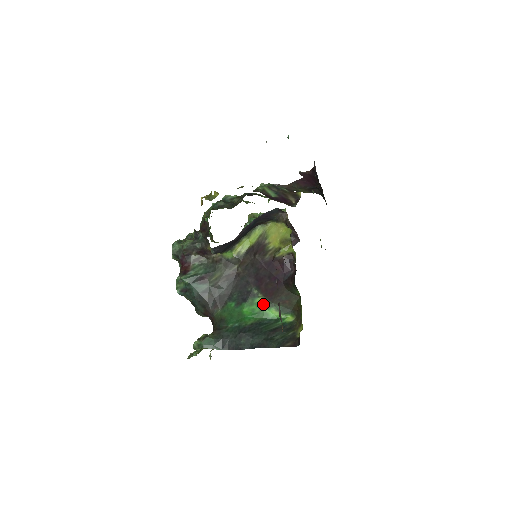
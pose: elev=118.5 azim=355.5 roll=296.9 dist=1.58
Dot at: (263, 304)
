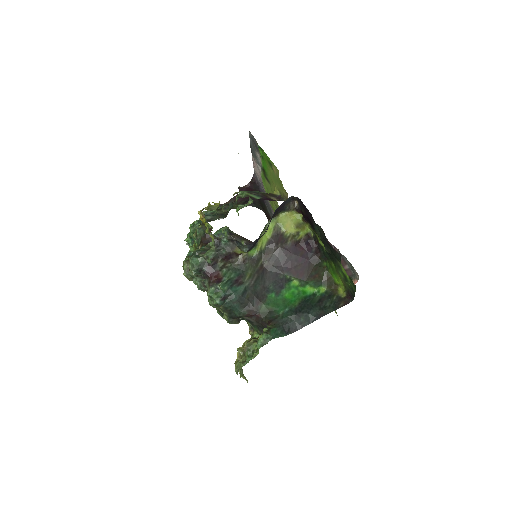
Dot at: (299, 285)
